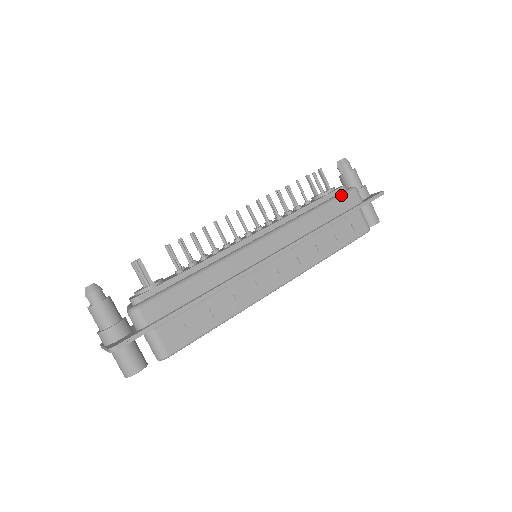
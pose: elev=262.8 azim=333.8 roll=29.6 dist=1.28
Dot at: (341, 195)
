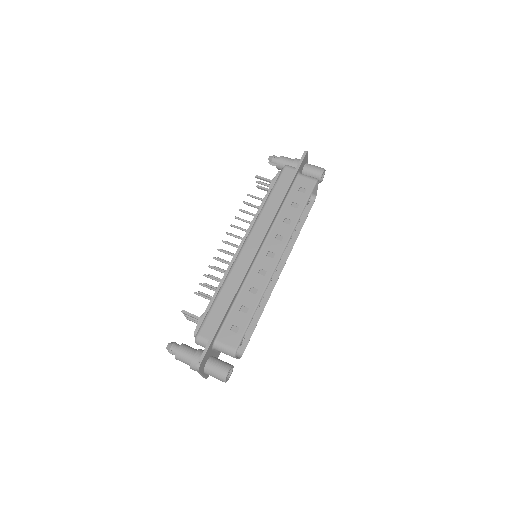
Dot at: (278, 178)
